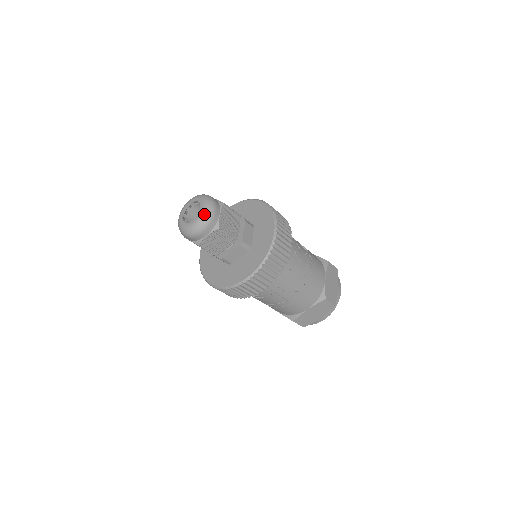
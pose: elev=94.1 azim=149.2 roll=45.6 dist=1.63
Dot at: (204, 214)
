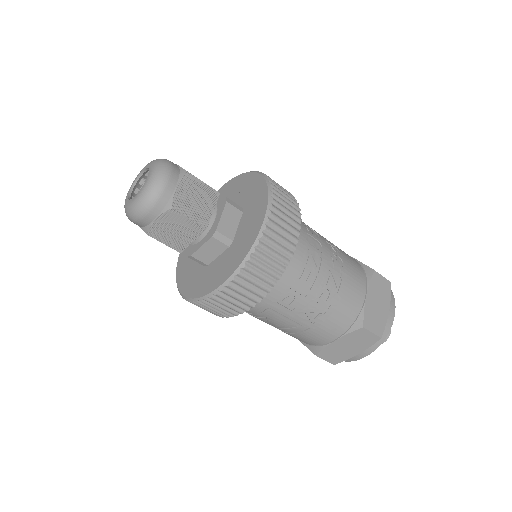
Dot at: (149, 186)
